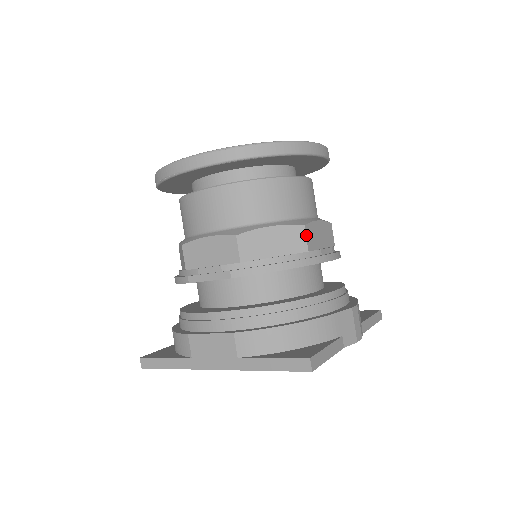
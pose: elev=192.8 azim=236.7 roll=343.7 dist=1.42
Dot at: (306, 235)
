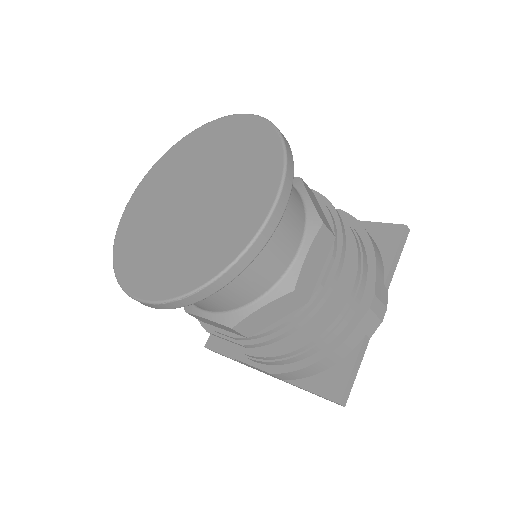
Dot at: (300, 295)
